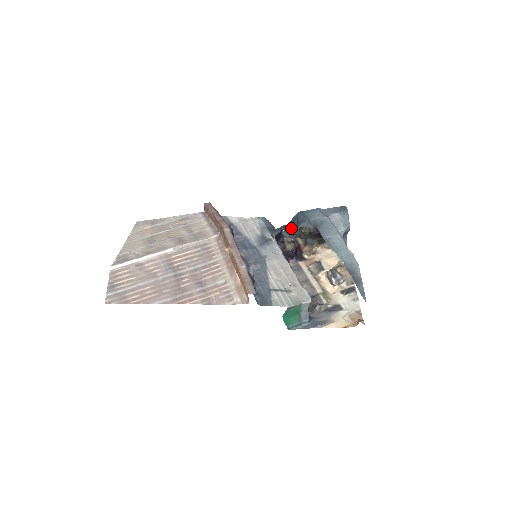
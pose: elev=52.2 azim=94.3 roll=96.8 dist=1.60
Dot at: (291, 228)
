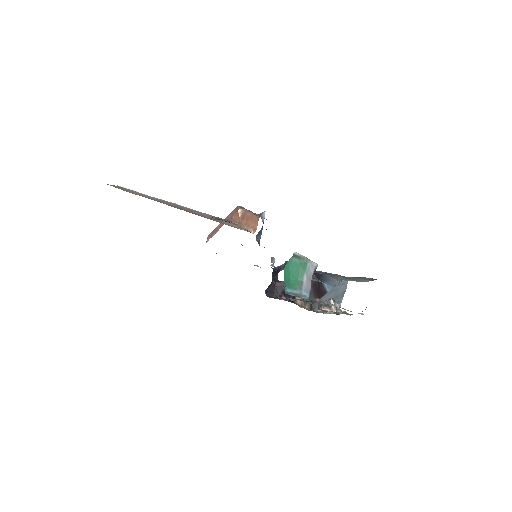
Dot at: occluded
